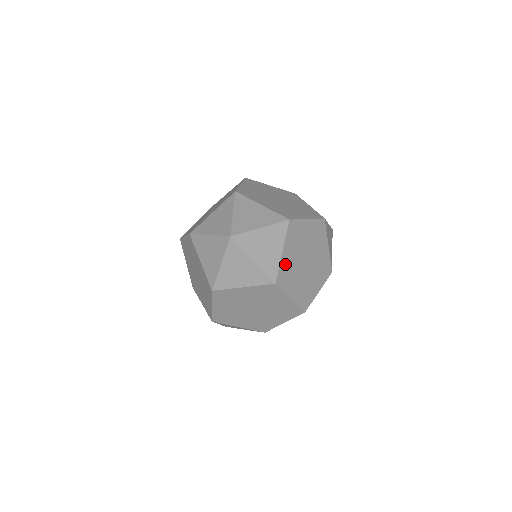
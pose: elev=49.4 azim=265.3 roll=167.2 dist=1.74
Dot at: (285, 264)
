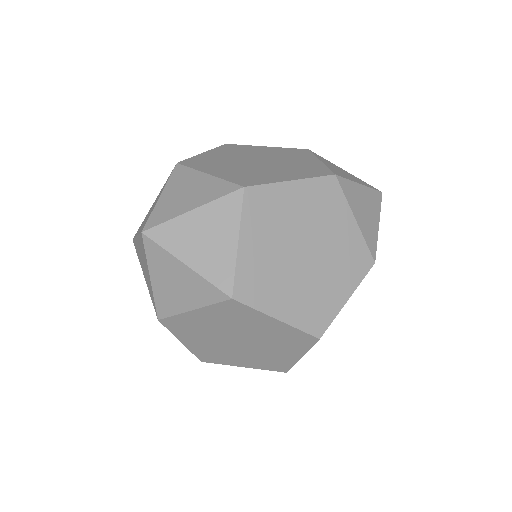
Dot at: (250, 263)
